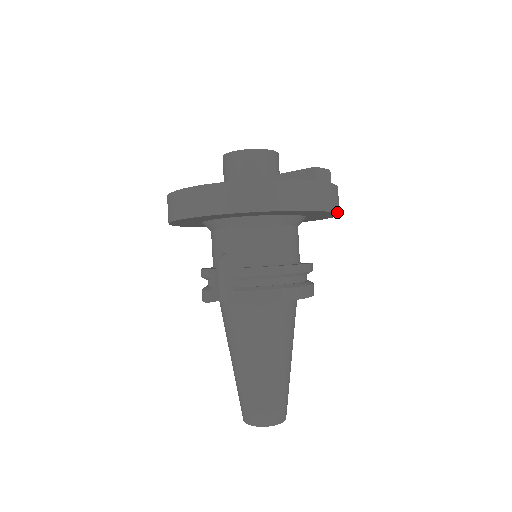
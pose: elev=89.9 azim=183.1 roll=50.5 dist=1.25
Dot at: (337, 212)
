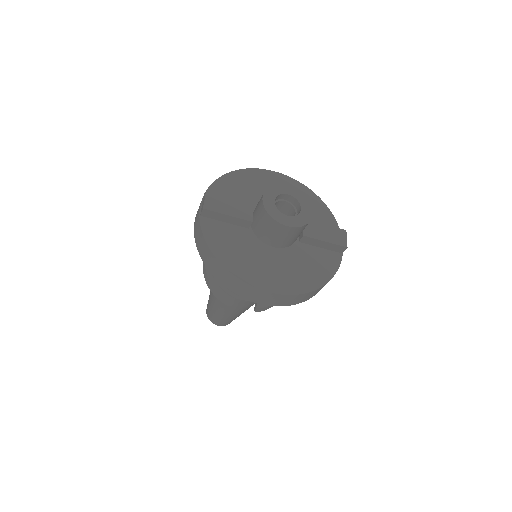
Dot at: occluded
